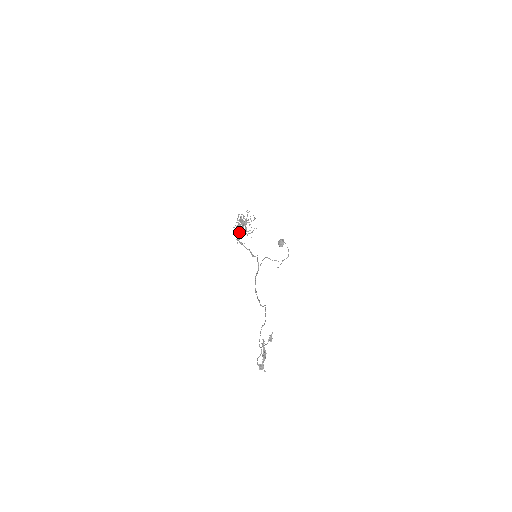
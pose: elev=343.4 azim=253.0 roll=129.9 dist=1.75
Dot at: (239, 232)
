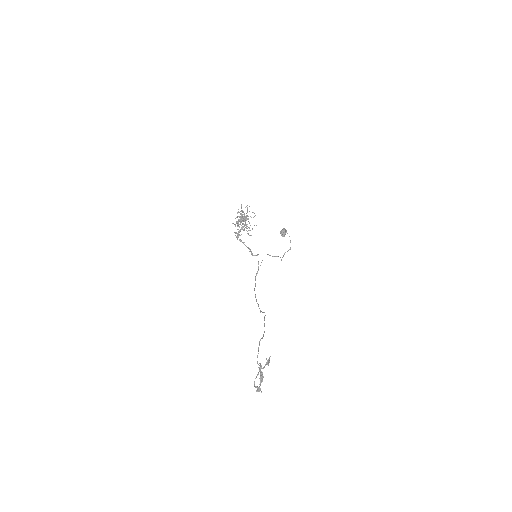
Dot at: occluded
